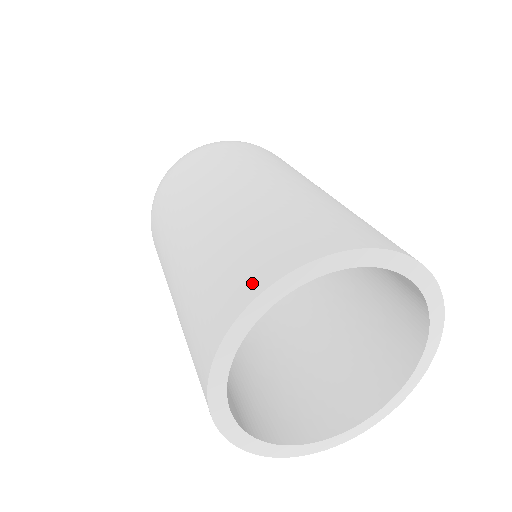
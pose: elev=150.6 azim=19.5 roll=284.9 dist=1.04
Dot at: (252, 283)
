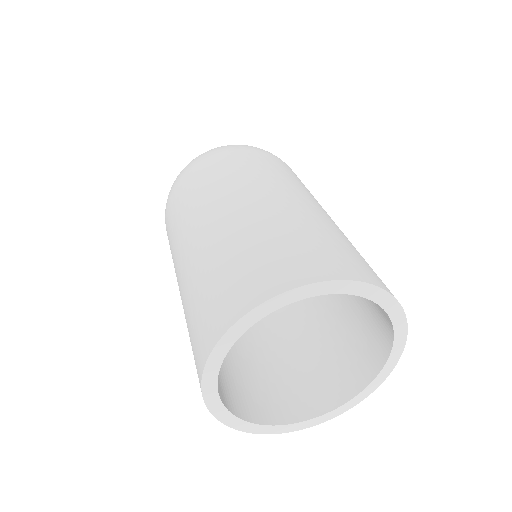
Dot at: (199, 365)
